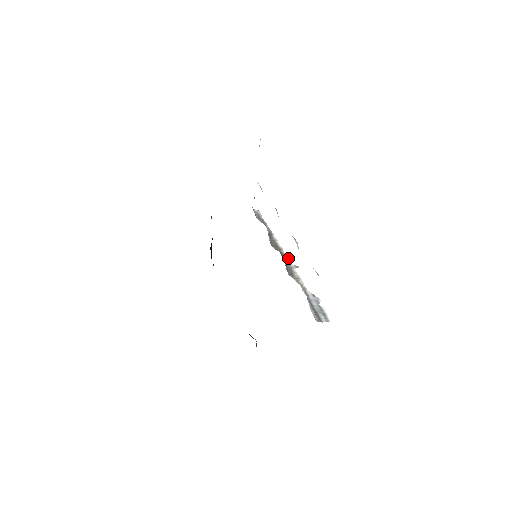
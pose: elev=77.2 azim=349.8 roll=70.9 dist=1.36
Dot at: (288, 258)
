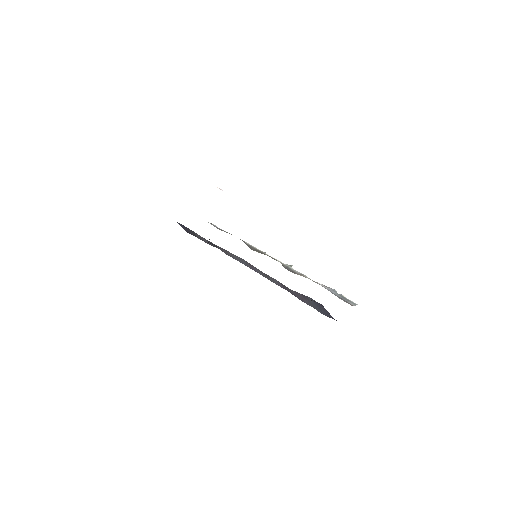
Dot at: occluded
